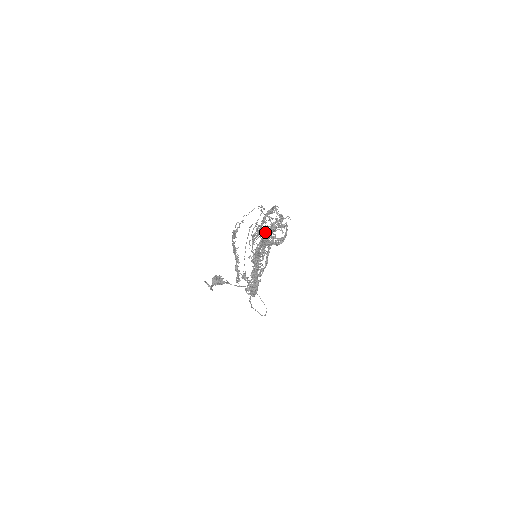
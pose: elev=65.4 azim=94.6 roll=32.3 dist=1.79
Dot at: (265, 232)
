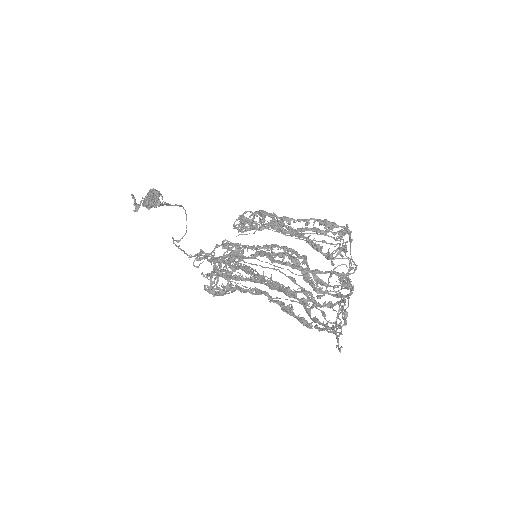
Dot at: (317, 284)
